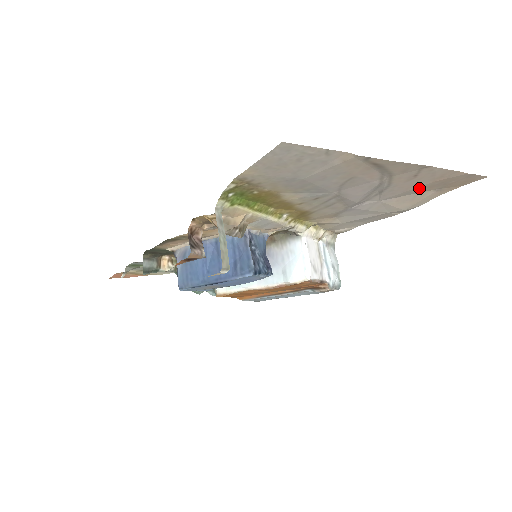
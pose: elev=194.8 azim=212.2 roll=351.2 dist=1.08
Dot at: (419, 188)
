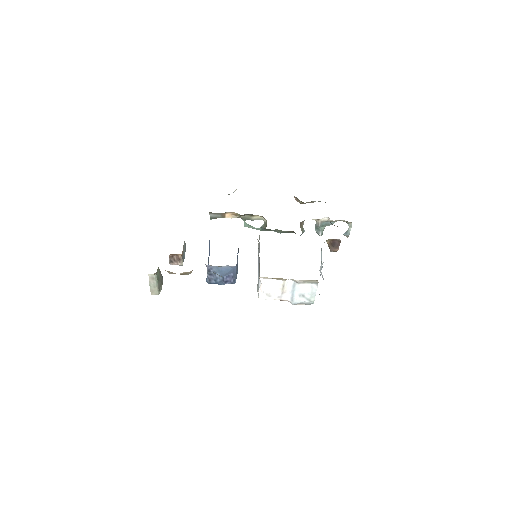
Dot at: occluded
